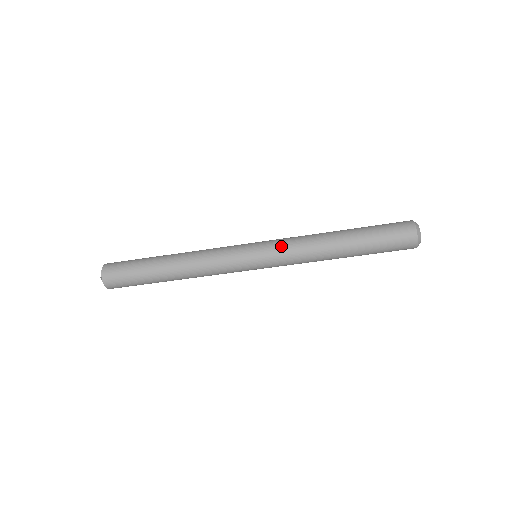
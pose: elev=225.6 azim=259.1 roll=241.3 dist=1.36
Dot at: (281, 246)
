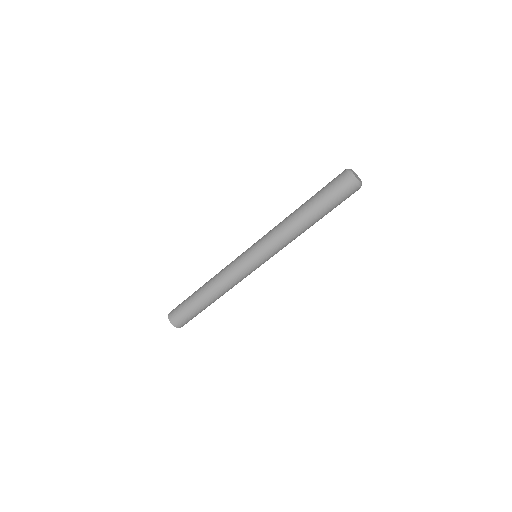
Dot at: occluded
